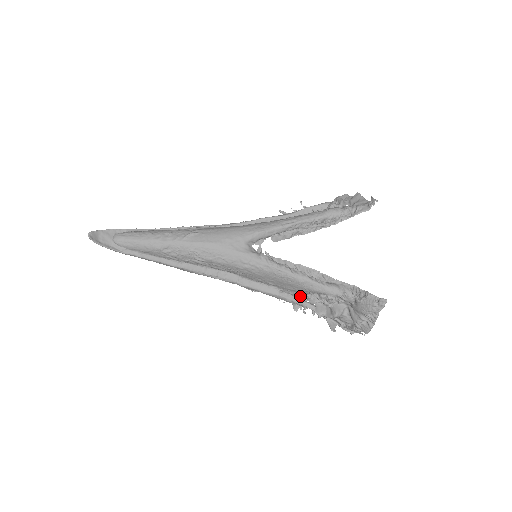
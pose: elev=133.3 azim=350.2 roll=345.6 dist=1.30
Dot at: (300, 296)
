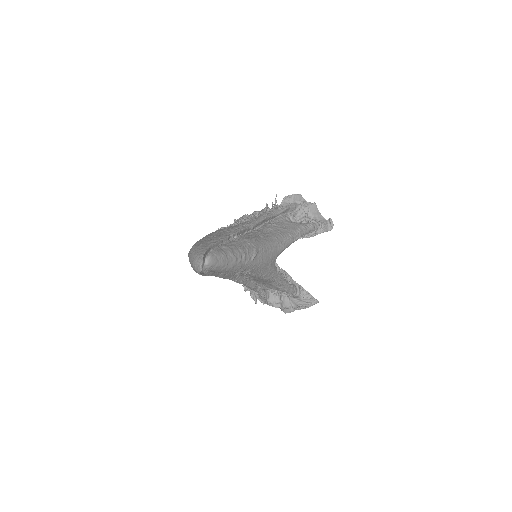
Dot at: (265, 288)
